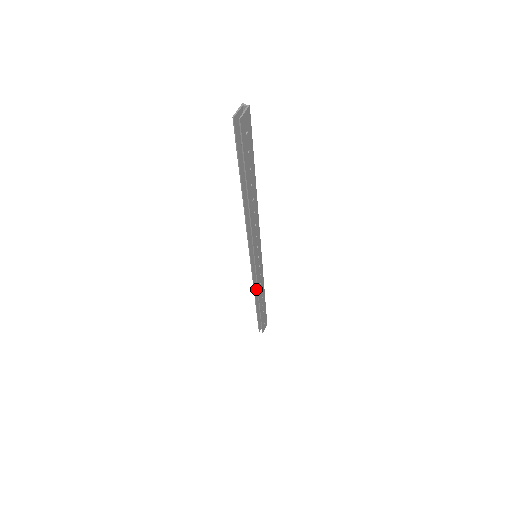
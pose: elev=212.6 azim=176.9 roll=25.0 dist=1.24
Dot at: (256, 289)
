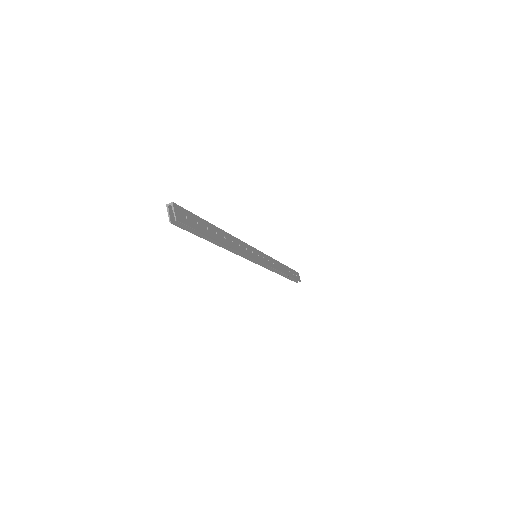
Dot at: (273, 269)
